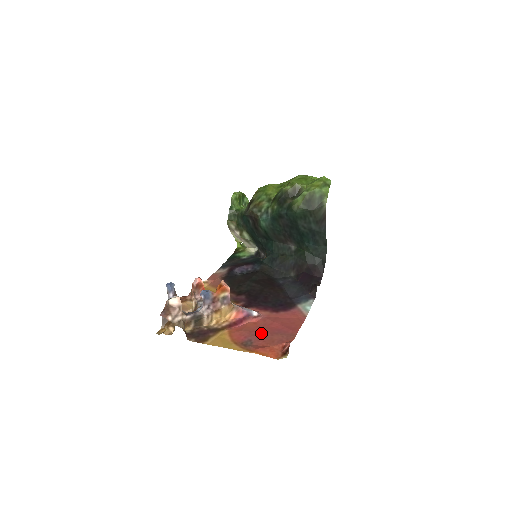
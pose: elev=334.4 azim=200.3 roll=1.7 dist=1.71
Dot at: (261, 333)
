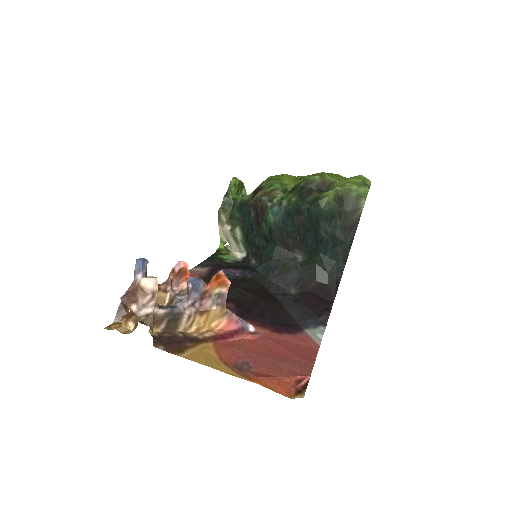
Dot at: (262, 356)
